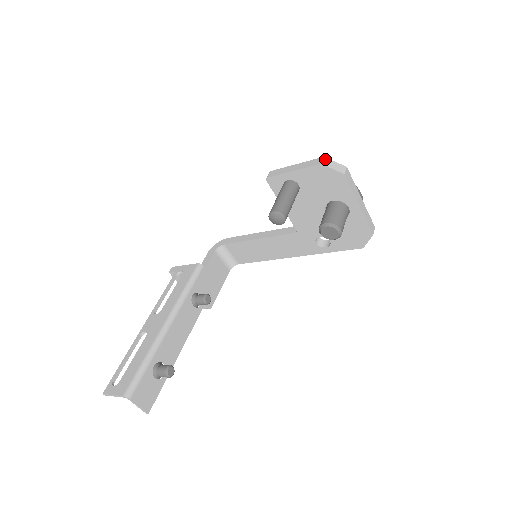
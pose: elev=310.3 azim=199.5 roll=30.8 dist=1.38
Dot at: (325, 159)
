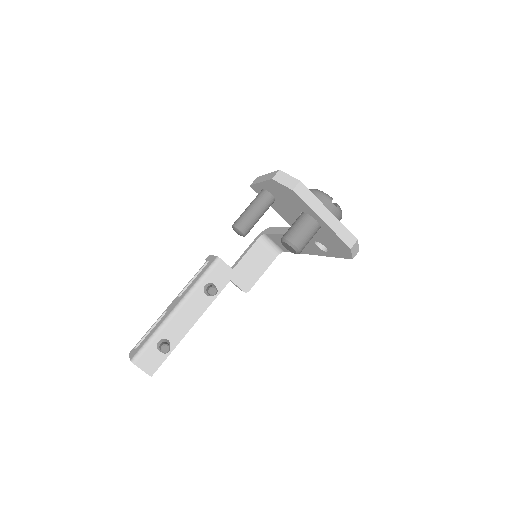
Dot at: (279, 173)
